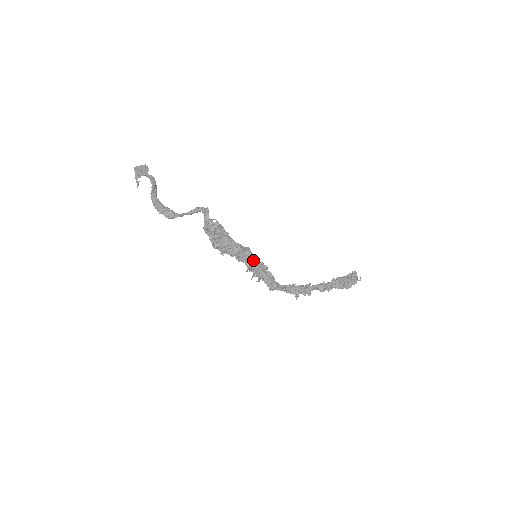
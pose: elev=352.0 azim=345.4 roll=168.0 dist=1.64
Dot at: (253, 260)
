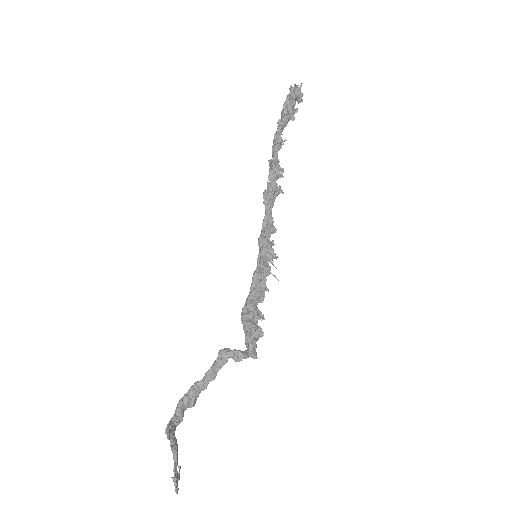
Dot at: (266, 266)
